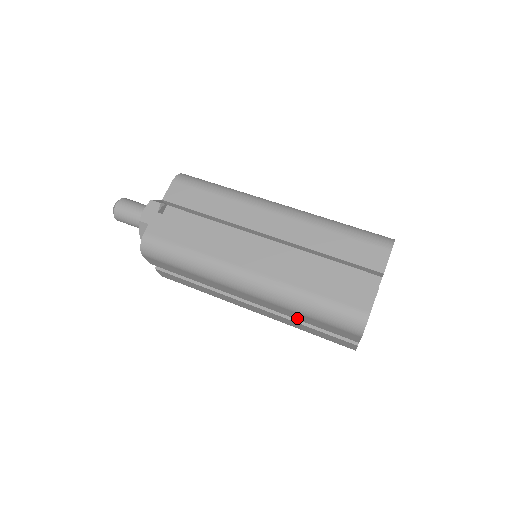
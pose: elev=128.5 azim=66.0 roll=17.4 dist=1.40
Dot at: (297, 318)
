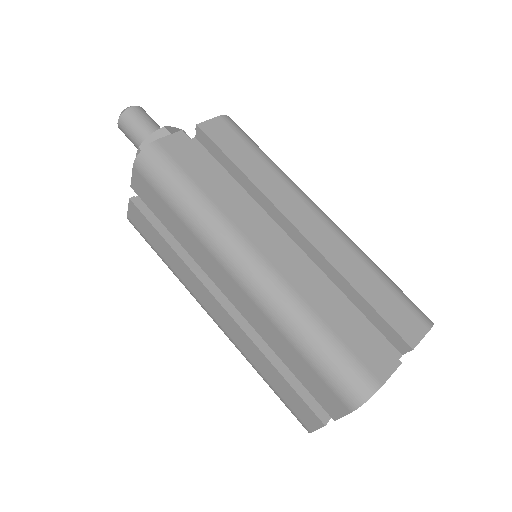
Dot at: occluded
